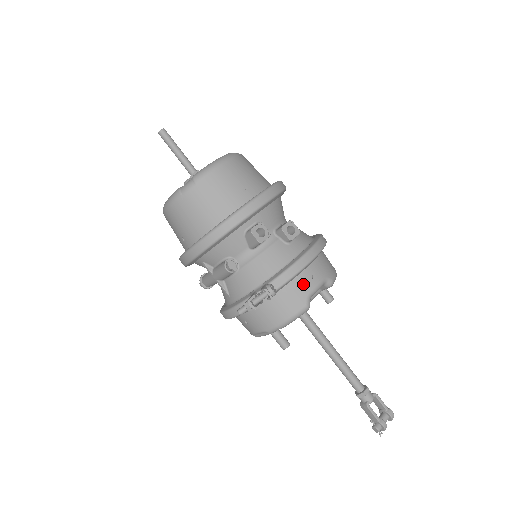
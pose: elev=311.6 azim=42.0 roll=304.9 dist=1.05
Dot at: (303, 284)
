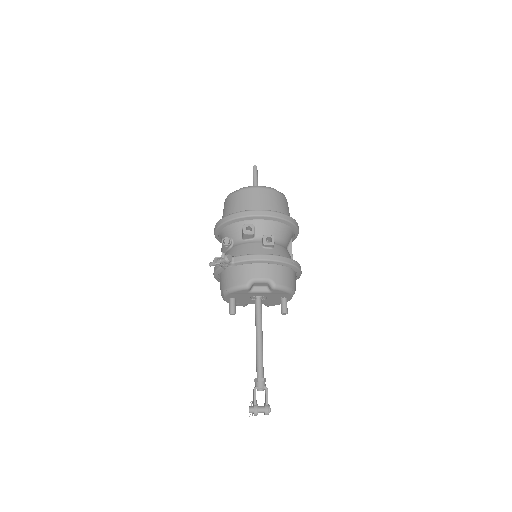
Dot at: (253, 271)
